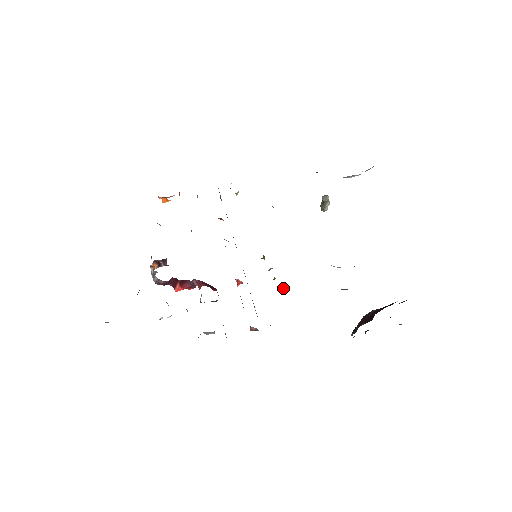
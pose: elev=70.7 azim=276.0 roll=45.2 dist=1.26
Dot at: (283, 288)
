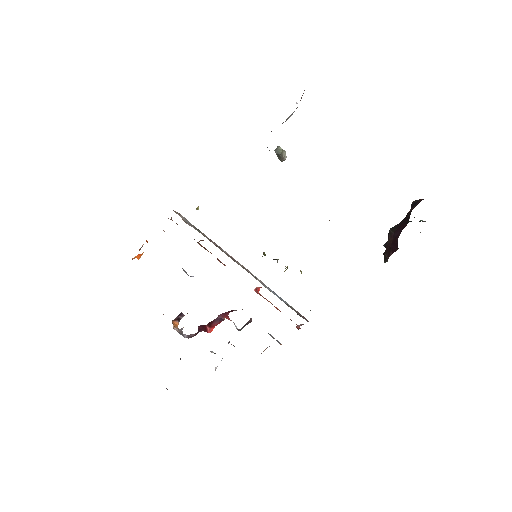
Dot at: (301, 272)
